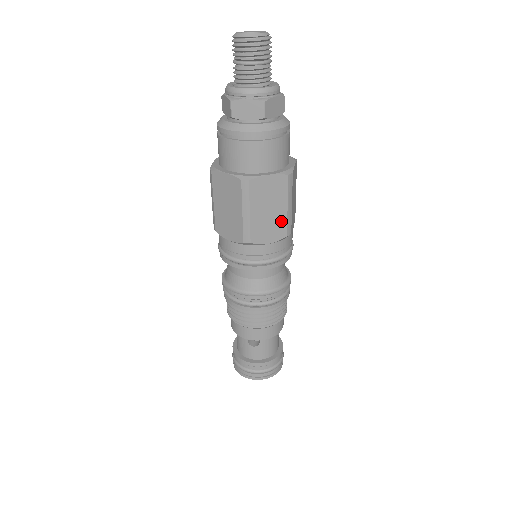
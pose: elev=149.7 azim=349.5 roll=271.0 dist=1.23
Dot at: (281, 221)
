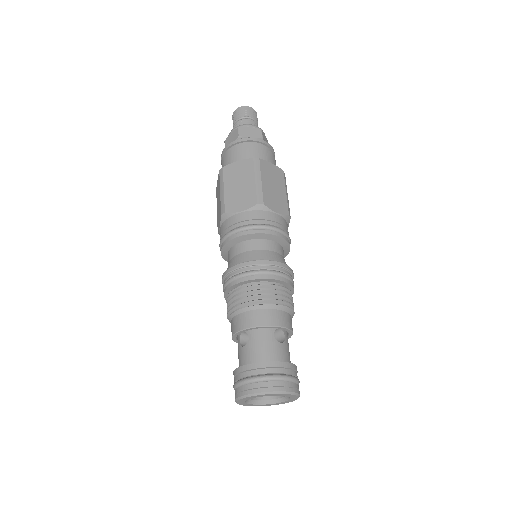
Dot at: (251, 192)
